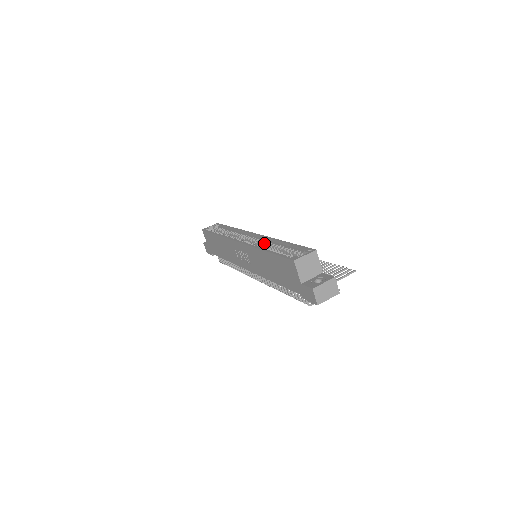
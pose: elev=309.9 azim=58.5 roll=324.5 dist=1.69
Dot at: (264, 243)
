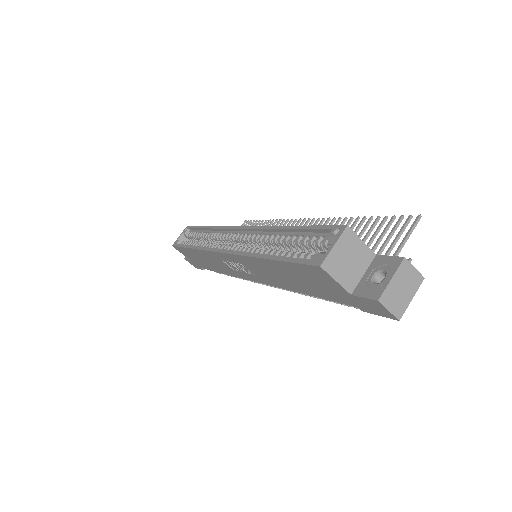
Dot at: (257, 239)
